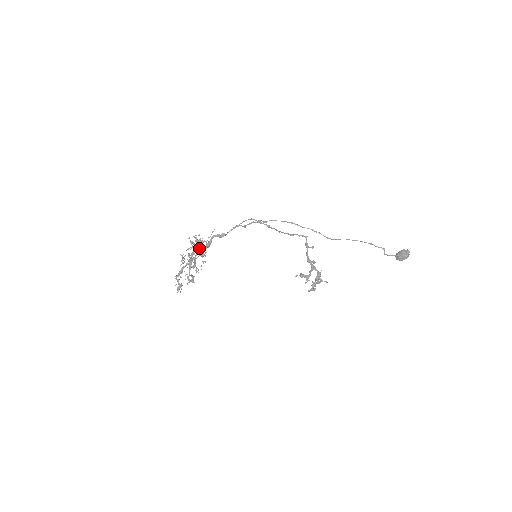
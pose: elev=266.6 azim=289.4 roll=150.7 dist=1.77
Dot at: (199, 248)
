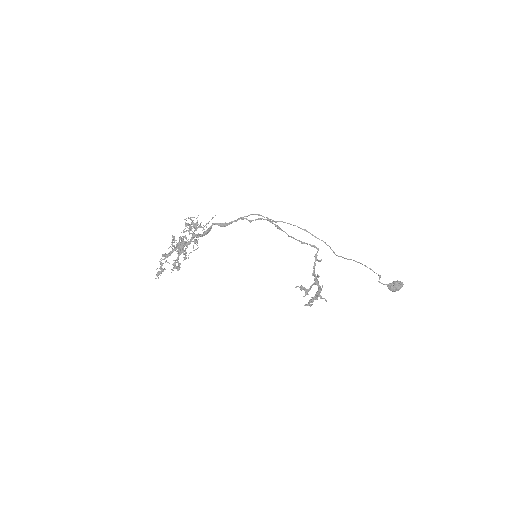
Dot at: occluded
